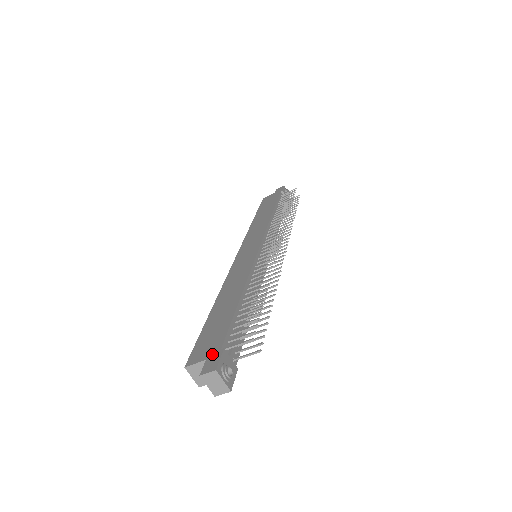
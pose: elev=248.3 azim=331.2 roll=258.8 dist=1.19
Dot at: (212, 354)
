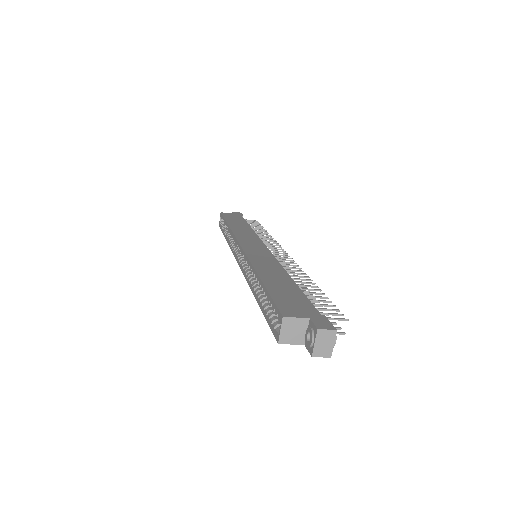
Dot at: (314, 316)
